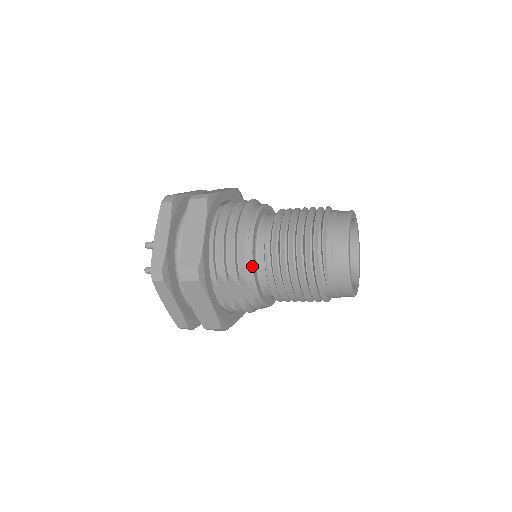
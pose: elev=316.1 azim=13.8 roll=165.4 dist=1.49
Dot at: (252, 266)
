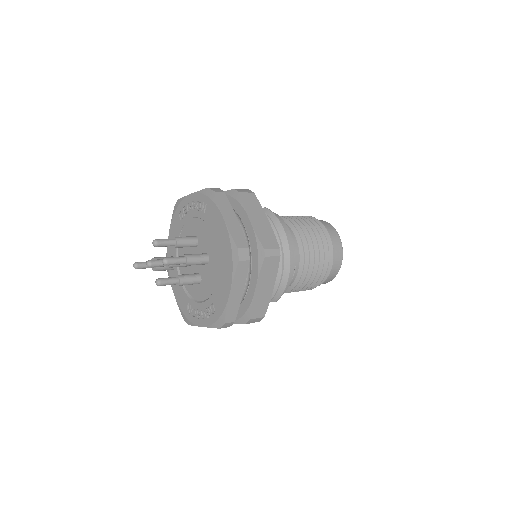
Dot at: occluded
